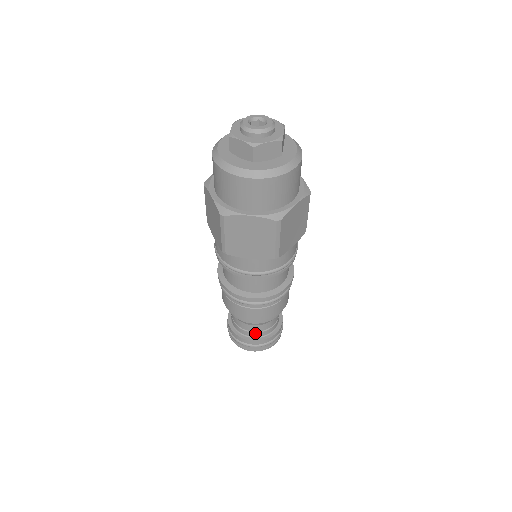
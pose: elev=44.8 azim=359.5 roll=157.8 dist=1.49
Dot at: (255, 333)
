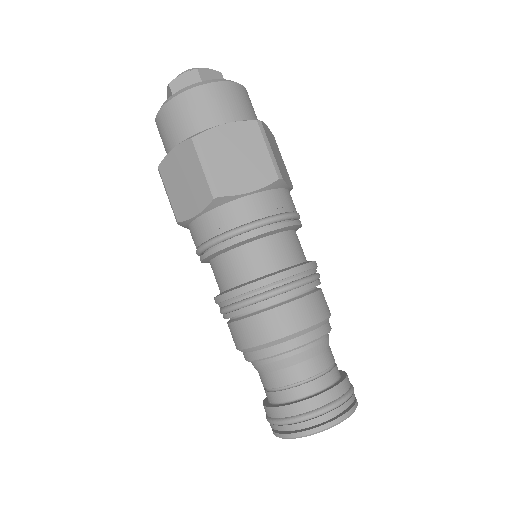
Dot at: (319, 379)
